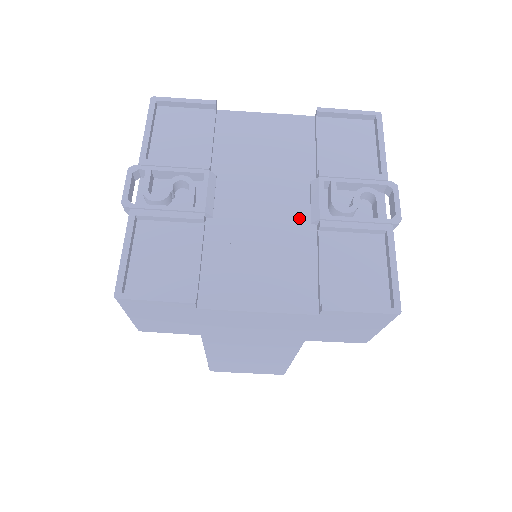
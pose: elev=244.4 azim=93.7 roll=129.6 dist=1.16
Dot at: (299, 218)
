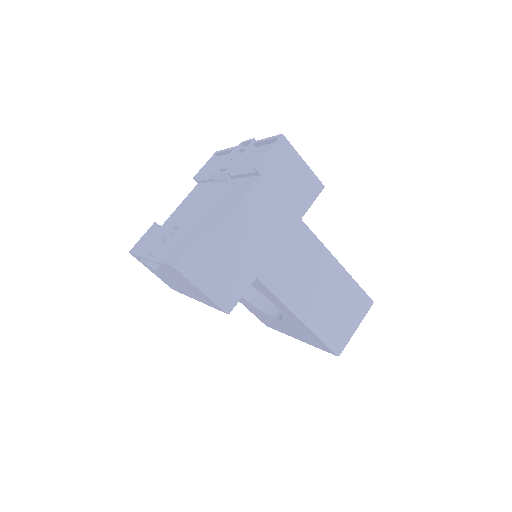
Dot at: (223, 187)
